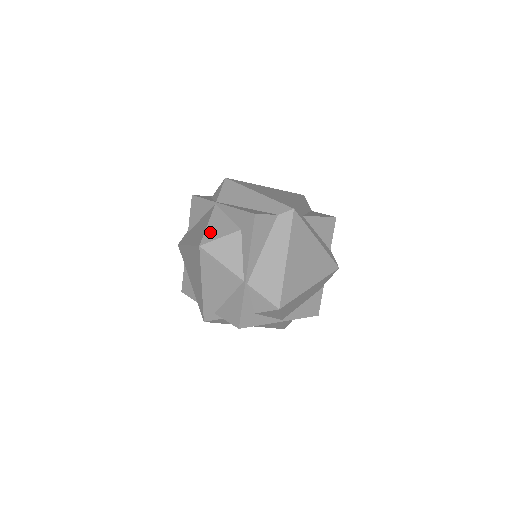
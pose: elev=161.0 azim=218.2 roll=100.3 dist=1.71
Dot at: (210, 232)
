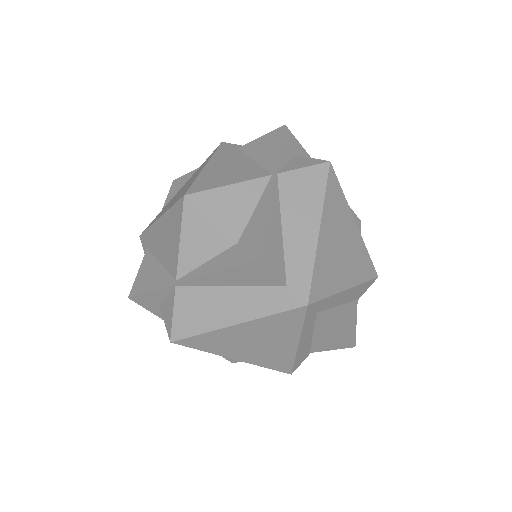
Dot at: (216, 197)
